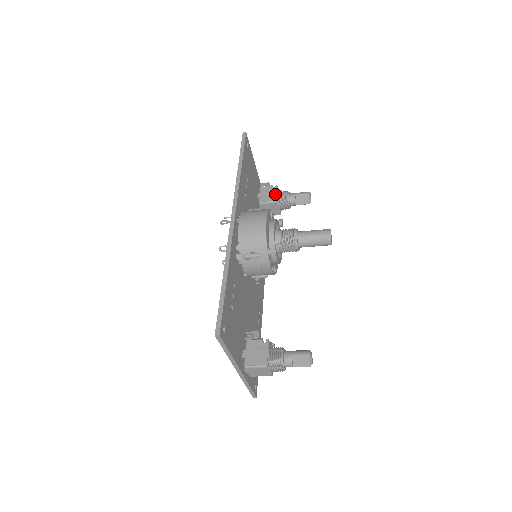
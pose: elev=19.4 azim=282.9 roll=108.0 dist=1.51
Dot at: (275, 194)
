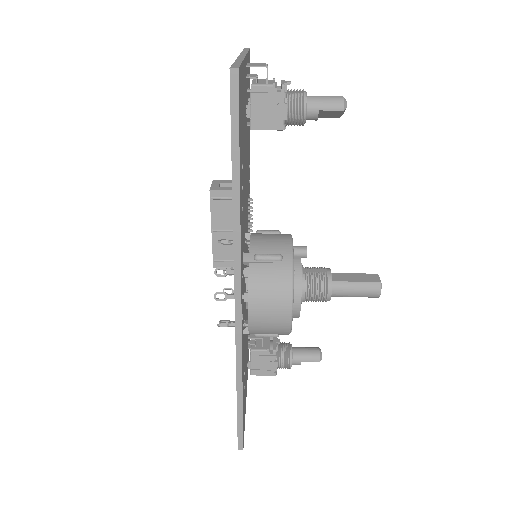
Dot at: (282, 115)
